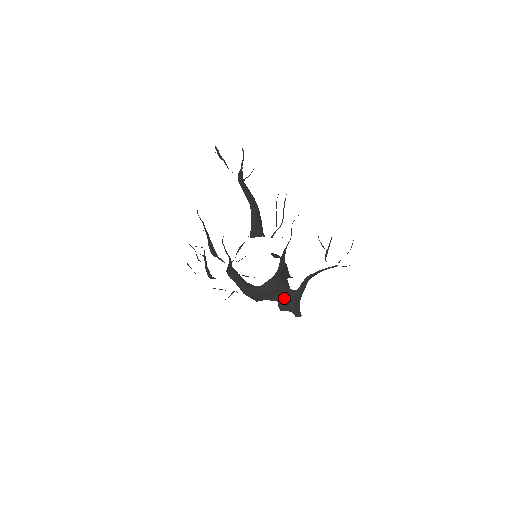
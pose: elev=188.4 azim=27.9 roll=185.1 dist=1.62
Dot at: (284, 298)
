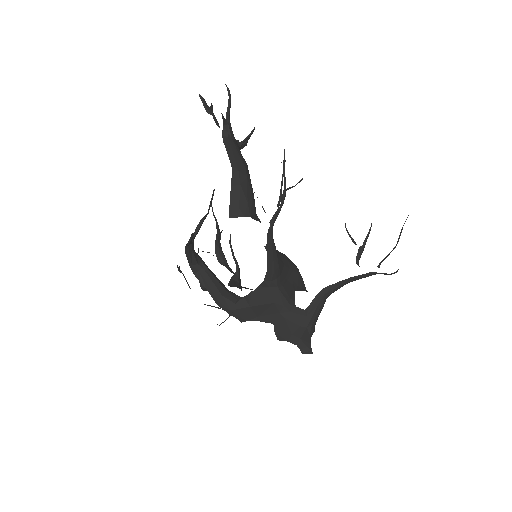
Dot at: (284, 320)
